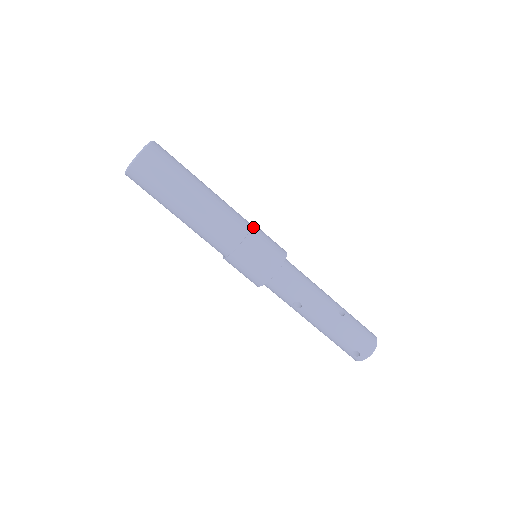
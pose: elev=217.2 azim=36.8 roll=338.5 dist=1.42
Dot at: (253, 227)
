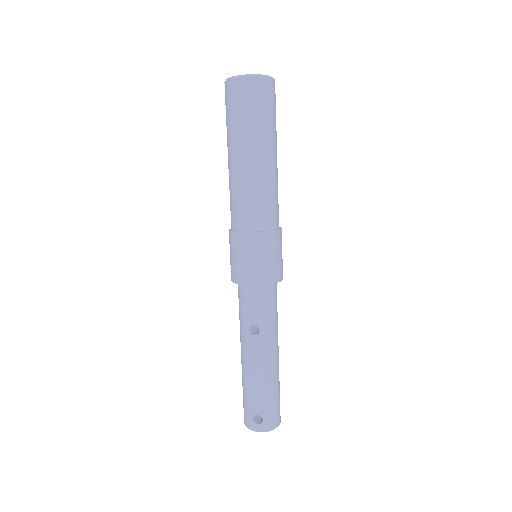
Dot at: occluded
